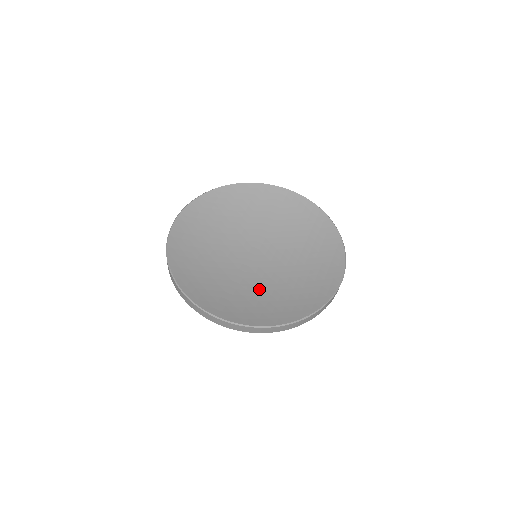
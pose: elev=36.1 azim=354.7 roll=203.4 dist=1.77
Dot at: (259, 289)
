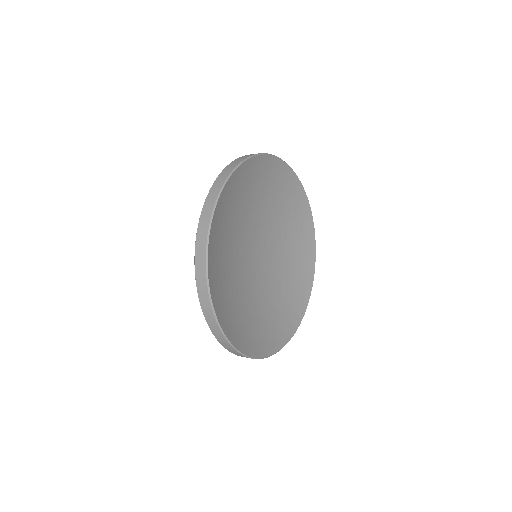
Dot at: (241, 293)
